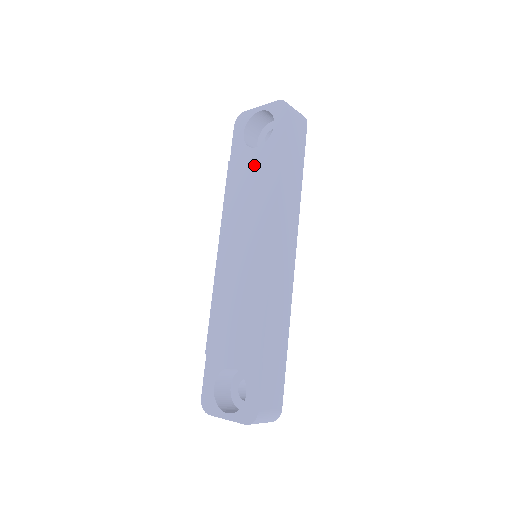
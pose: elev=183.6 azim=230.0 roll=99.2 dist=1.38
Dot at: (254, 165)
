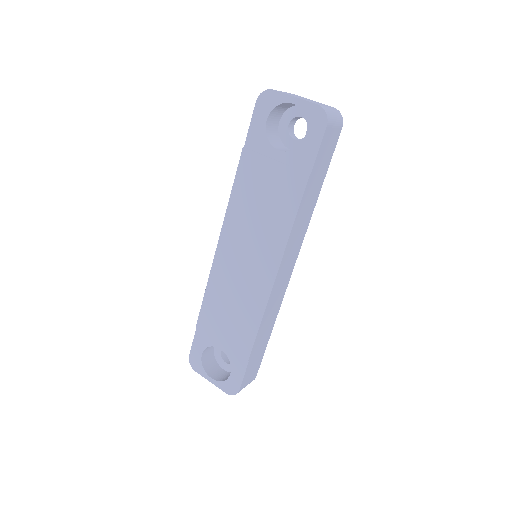
Dot at: (273, 173)
